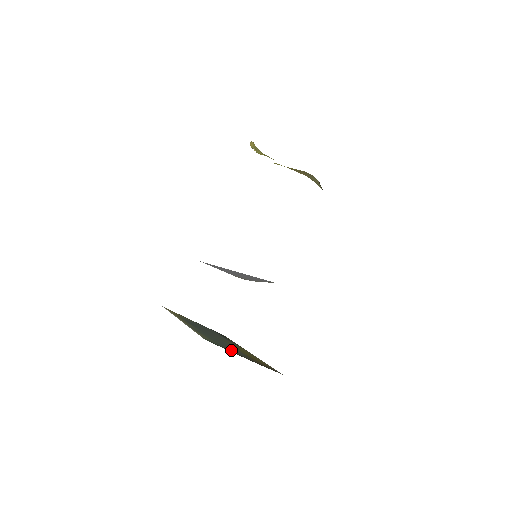
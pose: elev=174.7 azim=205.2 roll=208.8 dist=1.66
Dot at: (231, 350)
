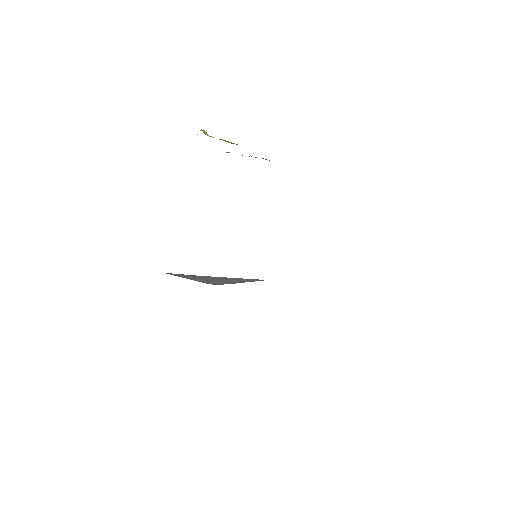
Dot at: occluded
